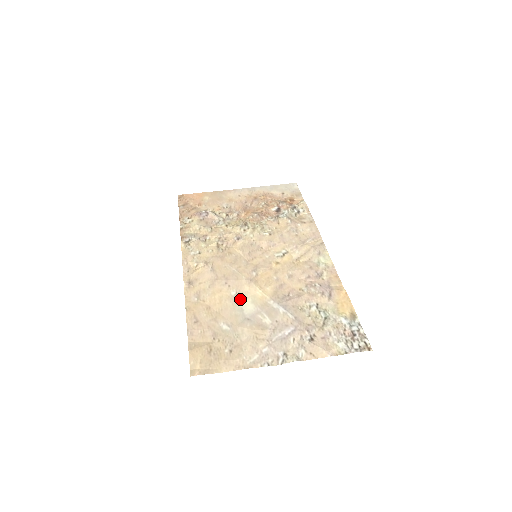
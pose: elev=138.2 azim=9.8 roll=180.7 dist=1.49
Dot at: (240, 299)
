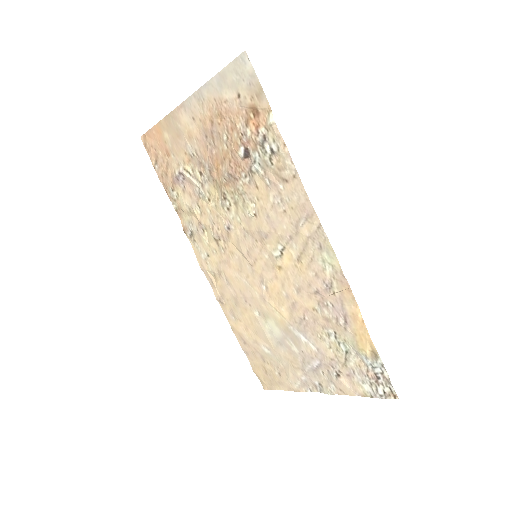
Dot at: (265, 320)
